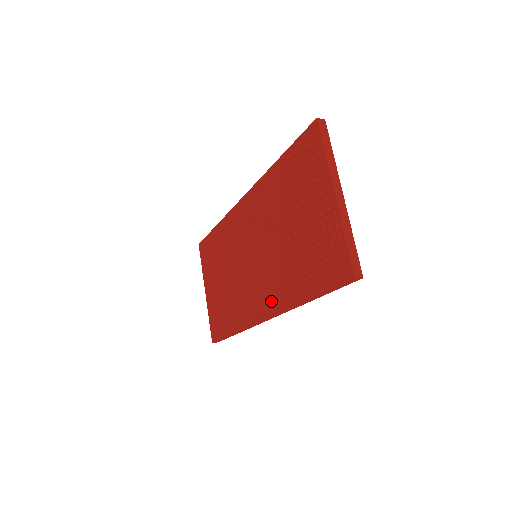
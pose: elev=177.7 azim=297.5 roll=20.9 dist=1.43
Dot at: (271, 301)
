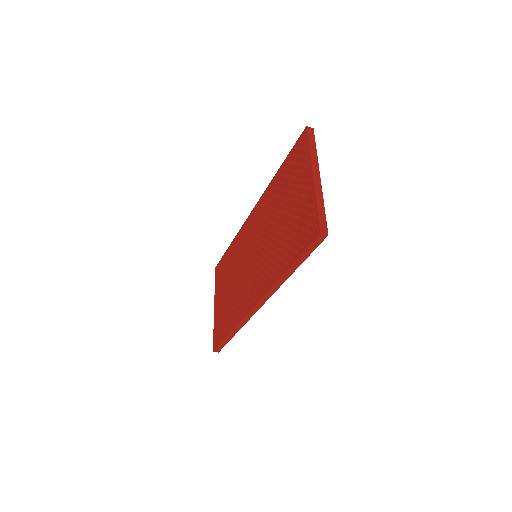
Dot at: (261, 286)
